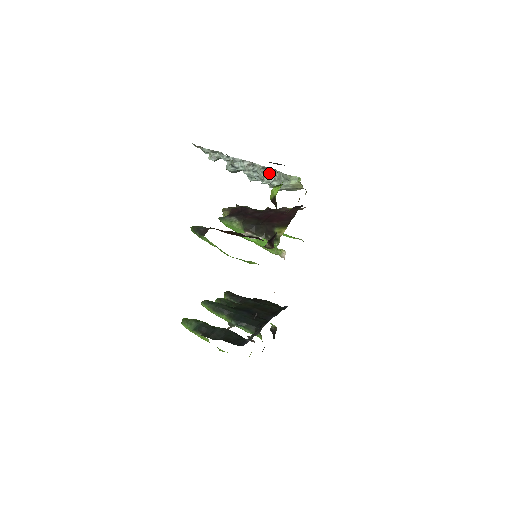
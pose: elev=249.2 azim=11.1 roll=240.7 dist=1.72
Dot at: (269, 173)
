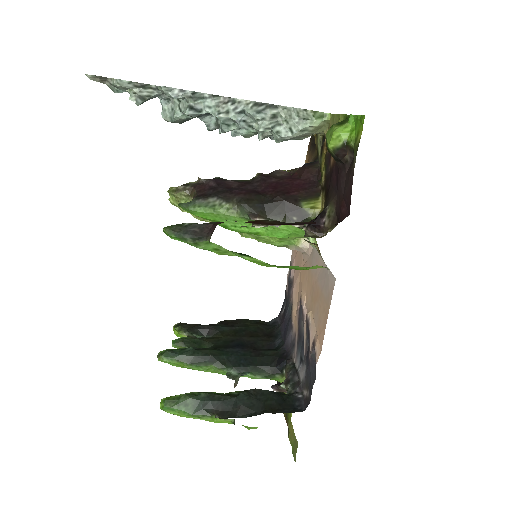
Dot at: (269, 112)
